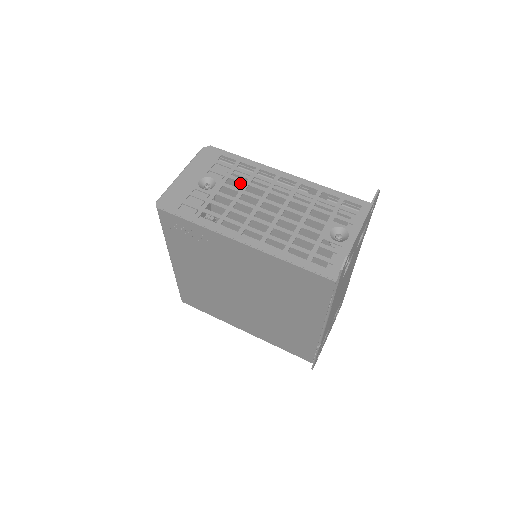
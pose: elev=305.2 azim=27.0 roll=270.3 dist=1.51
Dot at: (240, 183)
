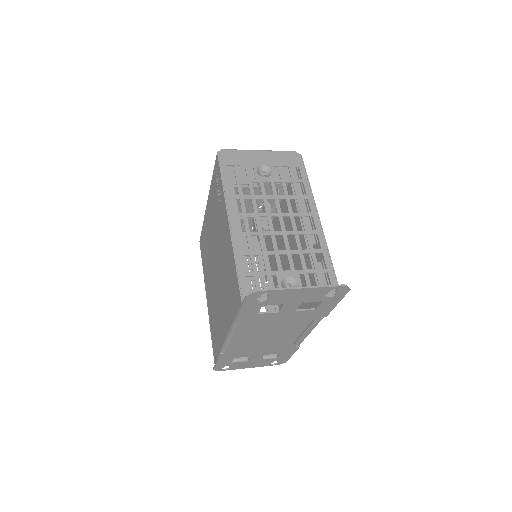
Dot at: occluded
